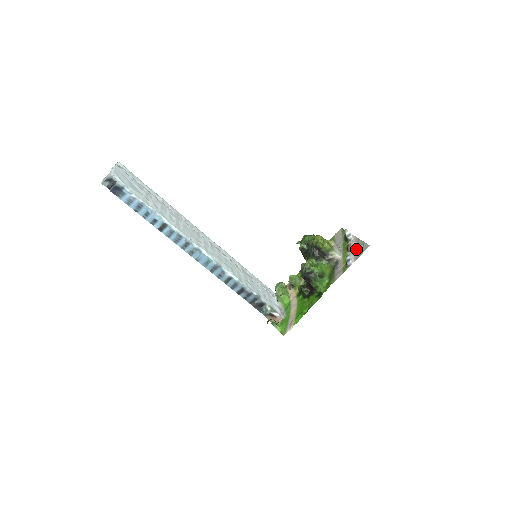
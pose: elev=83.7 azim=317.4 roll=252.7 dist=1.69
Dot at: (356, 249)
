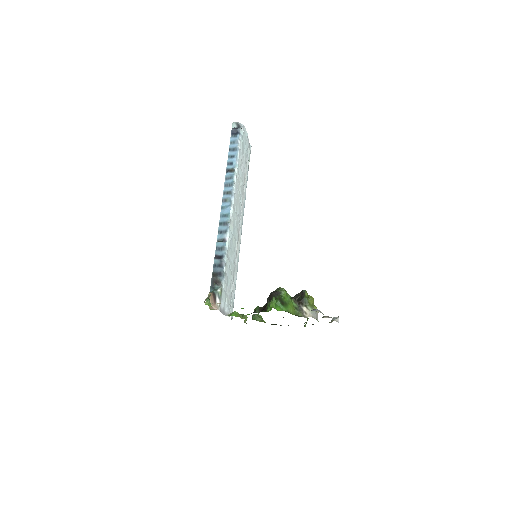
Dot at: occluded
